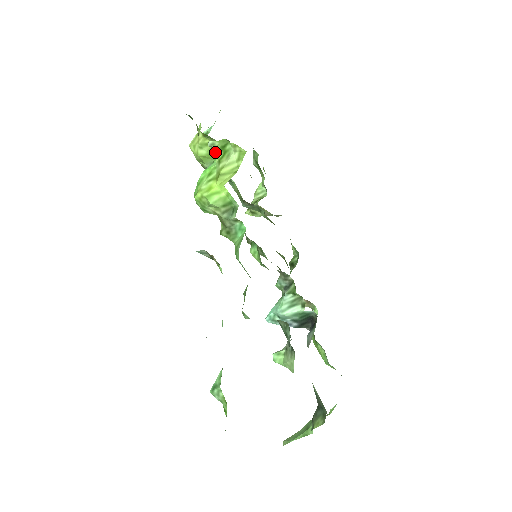
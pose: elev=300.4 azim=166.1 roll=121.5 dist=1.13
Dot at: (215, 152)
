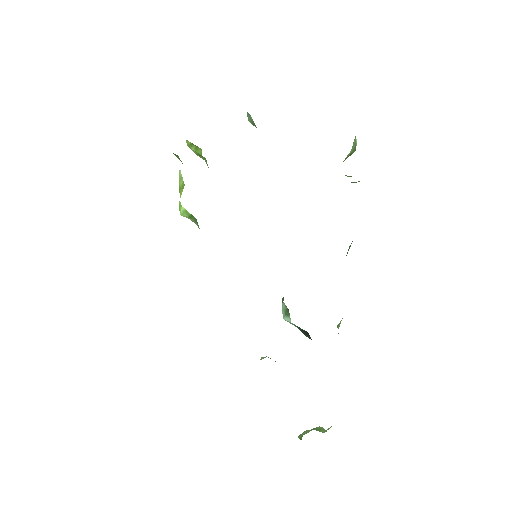
Dot at: (200, 152)
